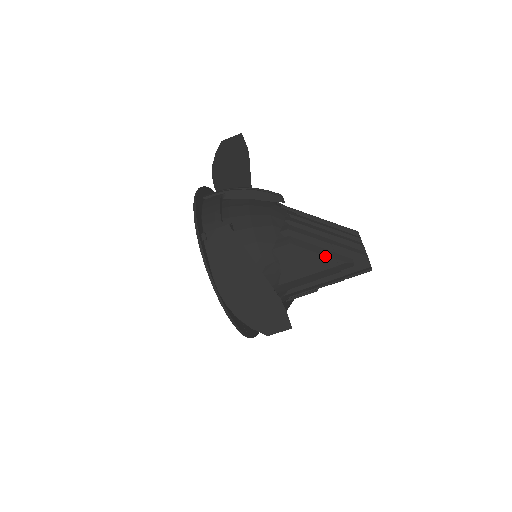
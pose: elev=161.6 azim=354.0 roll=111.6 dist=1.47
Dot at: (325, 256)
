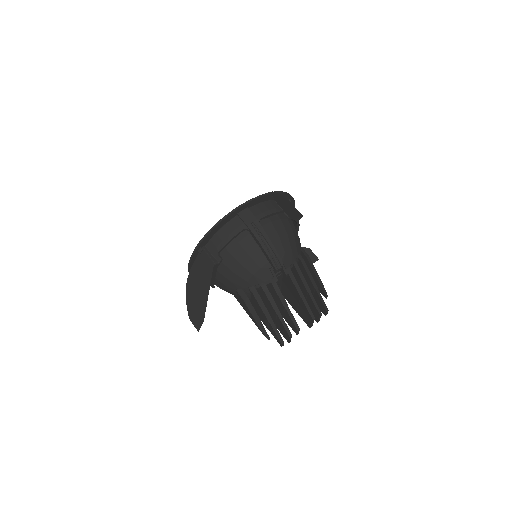
Dot at: (257, 323)
